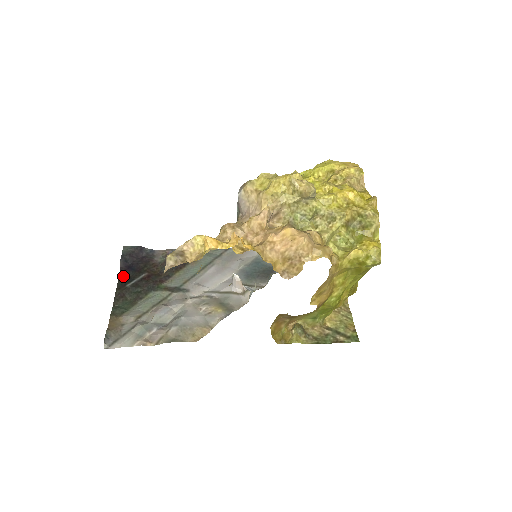
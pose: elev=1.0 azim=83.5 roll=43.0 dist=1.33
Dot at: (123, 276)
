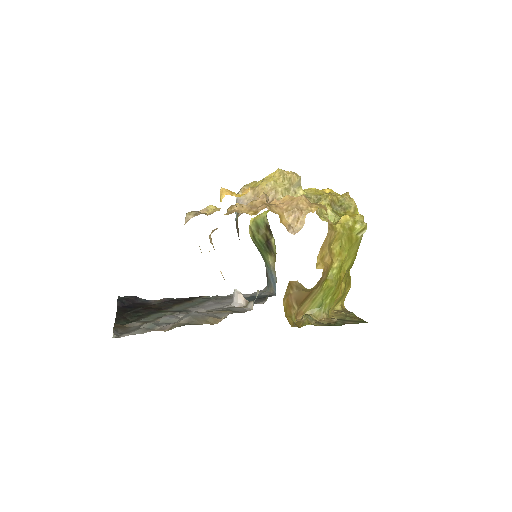
Dot at: (121, 310)
